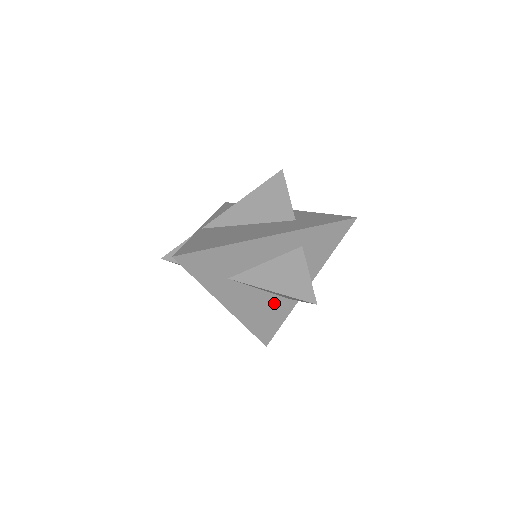
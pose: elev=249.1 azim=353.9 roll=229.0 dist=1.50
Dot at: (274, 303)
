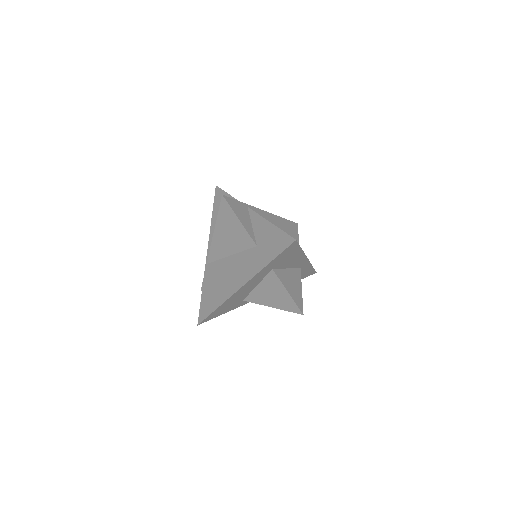
Dot at: occluded
